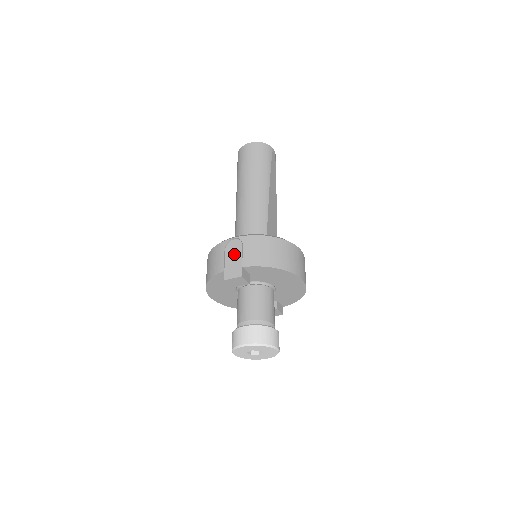
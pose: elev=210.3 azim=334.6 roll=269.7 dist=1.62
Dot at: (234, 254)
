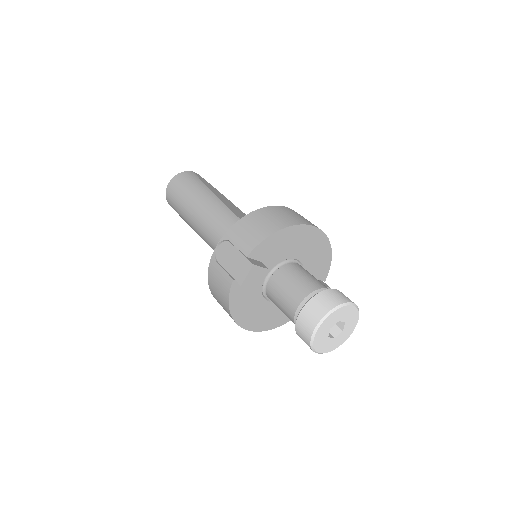
Dot at: (229, 257)
